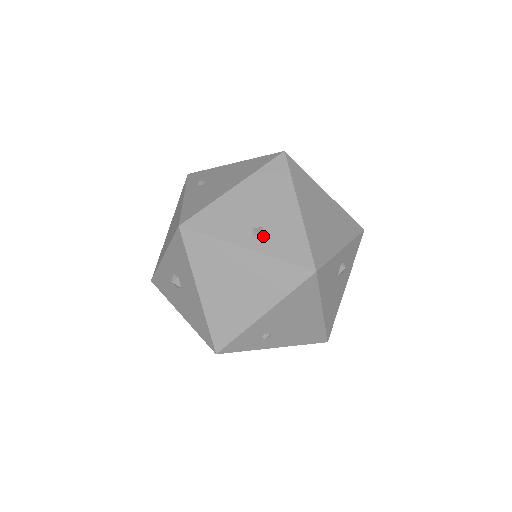
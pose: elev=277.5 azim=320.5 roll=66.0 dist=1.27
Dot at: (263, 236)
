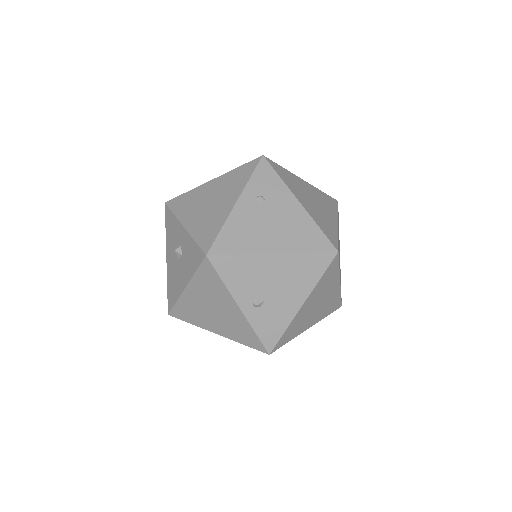
Dot at: (259, 307)
